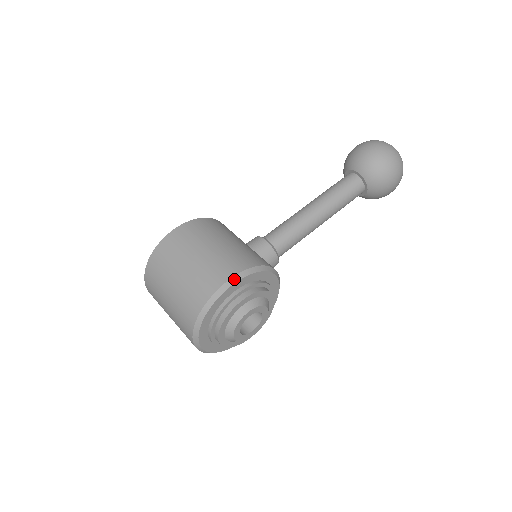
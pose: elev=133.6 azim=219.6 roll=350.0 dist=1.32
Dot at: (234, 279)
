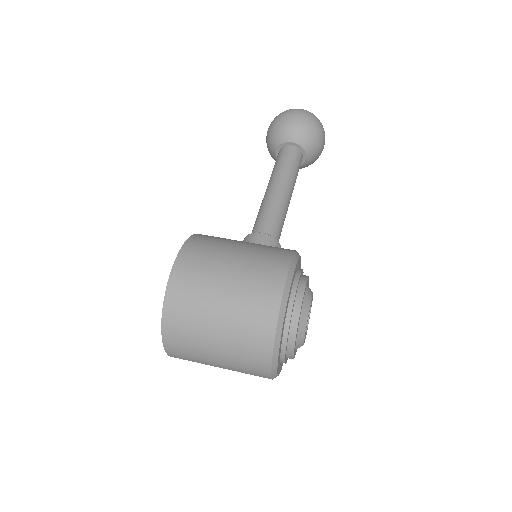
Dot at: (290, 273)
